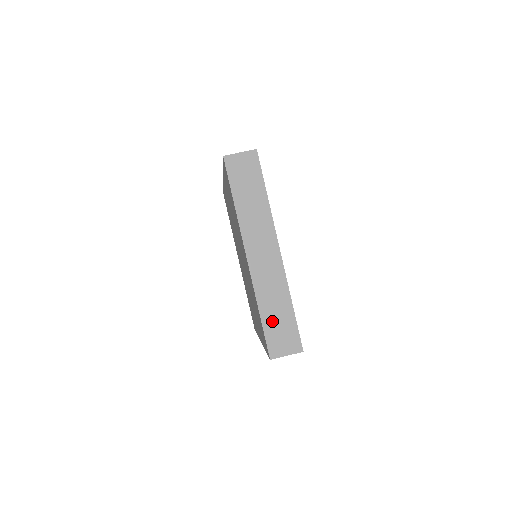
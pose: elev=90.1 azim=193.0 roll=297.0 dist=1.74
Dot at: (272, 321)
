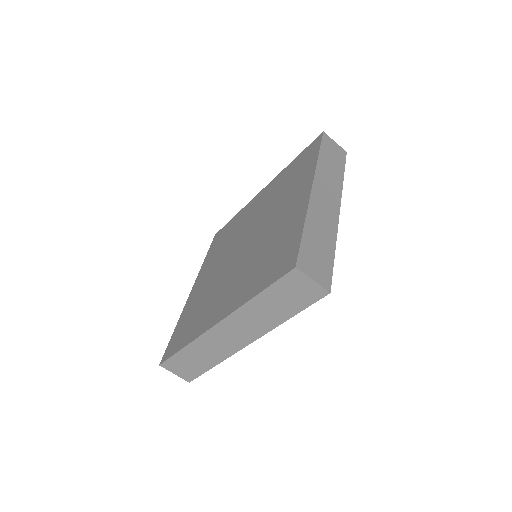
Dot at: (312, 242)
